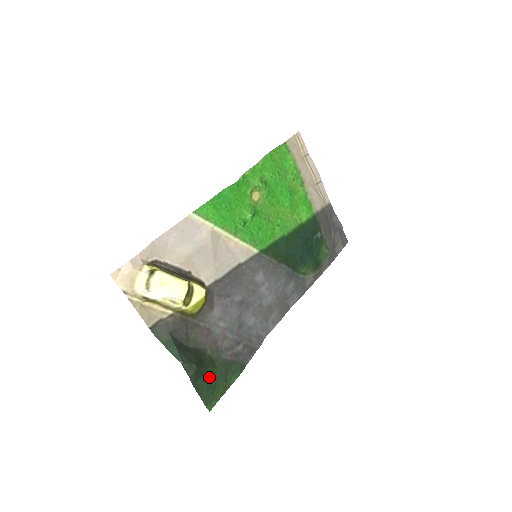
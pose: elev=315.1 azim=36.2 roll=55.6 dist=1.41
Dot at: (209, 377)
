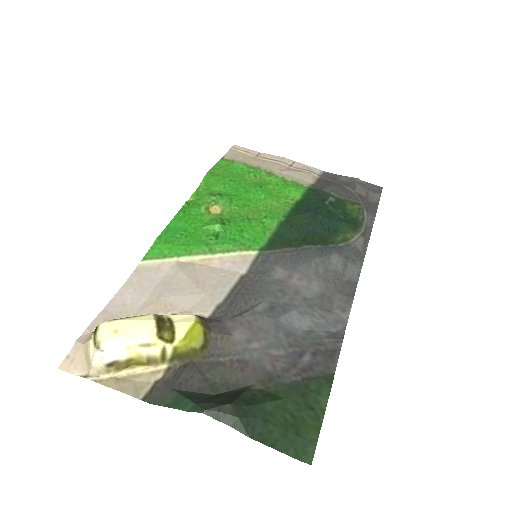
Dot at: (275, 416)
